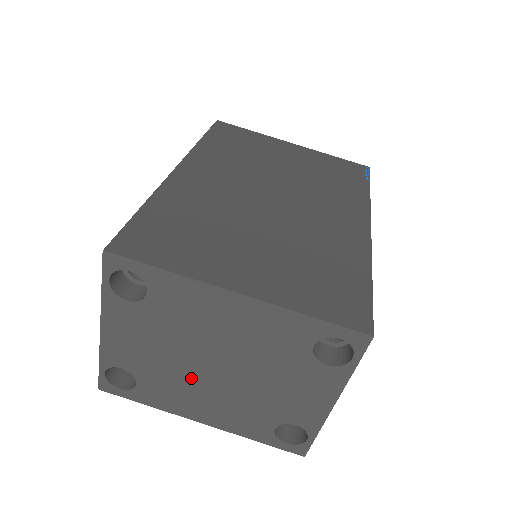
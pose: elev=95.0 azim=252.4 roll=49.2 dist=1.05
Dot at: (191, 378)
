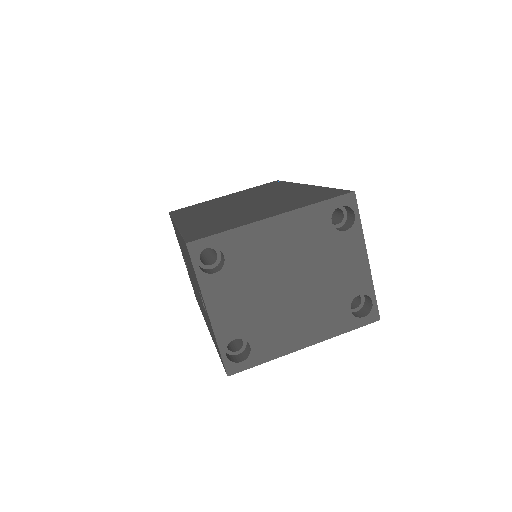
Dot at: (281, 309)
